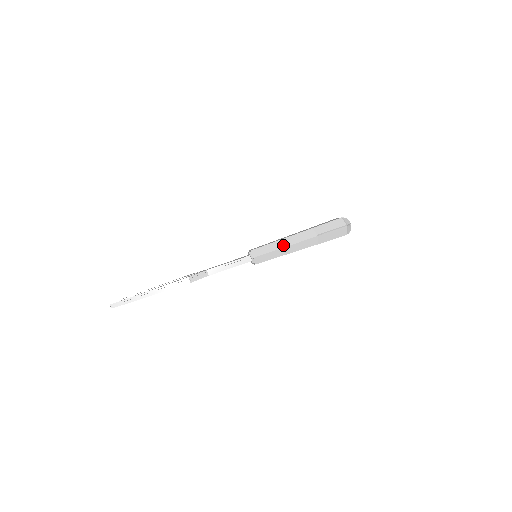
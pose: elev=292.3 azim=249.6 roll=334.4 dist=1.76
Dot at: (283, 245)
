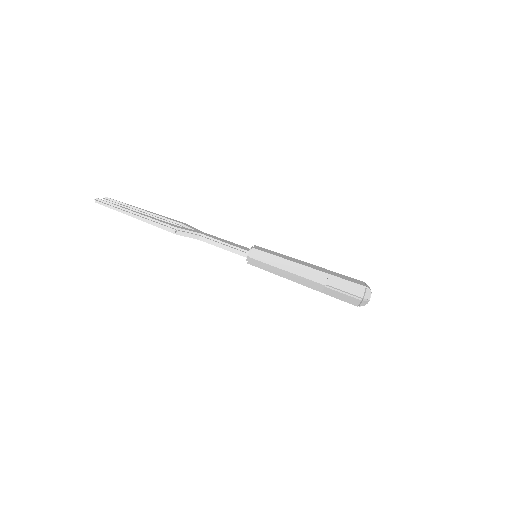
Dot at: (286, 267)
